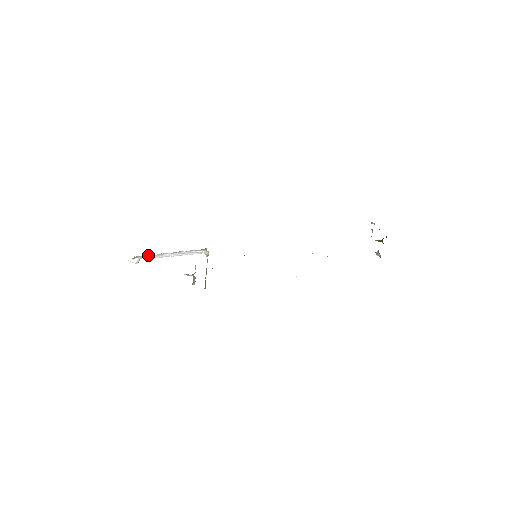
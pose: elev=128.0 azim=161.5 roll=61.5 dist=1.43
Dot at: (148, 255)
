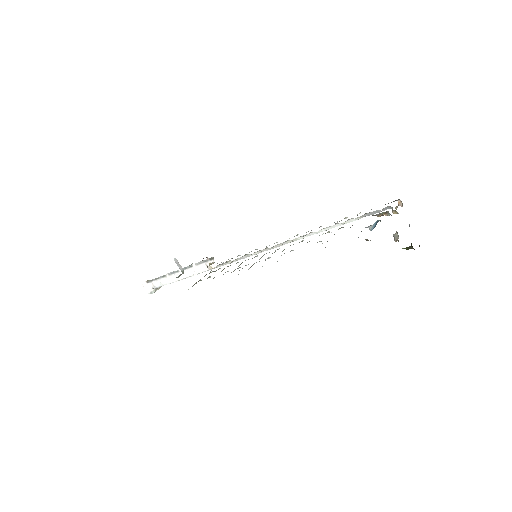
Dot at: (161, 276)
